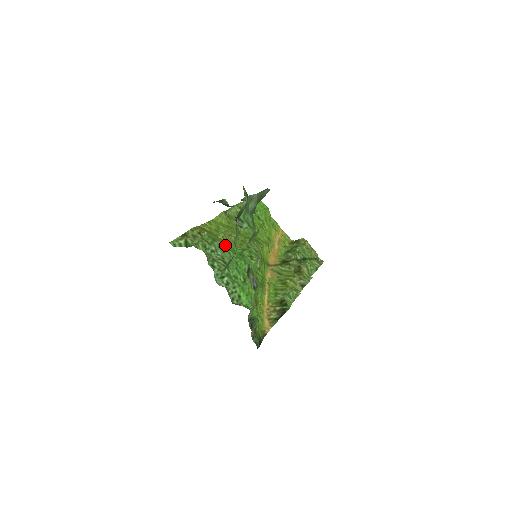
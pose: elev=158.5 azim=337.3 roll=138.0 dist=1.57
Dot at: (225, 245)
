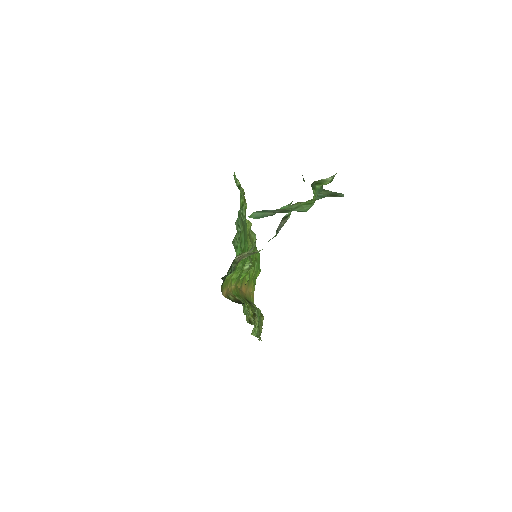
Dot at: occluded
